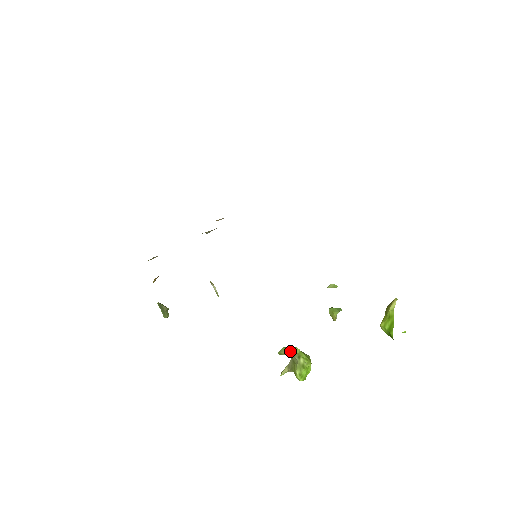
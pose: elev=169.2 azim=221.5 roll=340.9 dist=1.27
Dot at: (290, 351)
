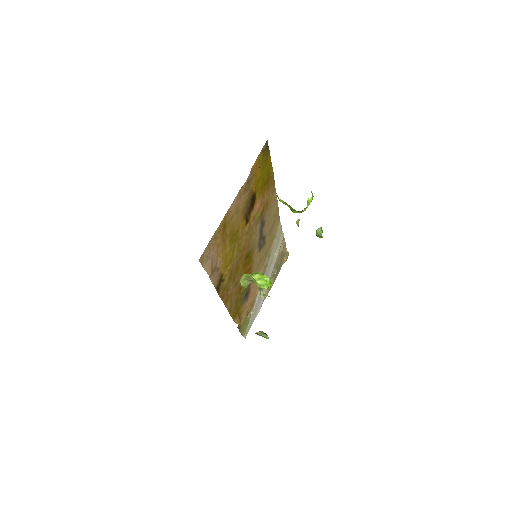
Dot at: (242, 280)
